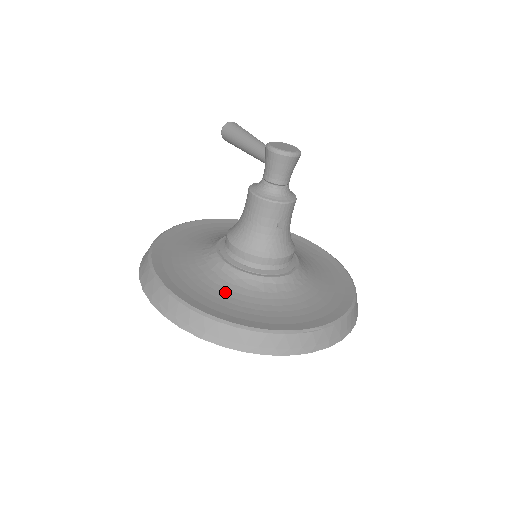
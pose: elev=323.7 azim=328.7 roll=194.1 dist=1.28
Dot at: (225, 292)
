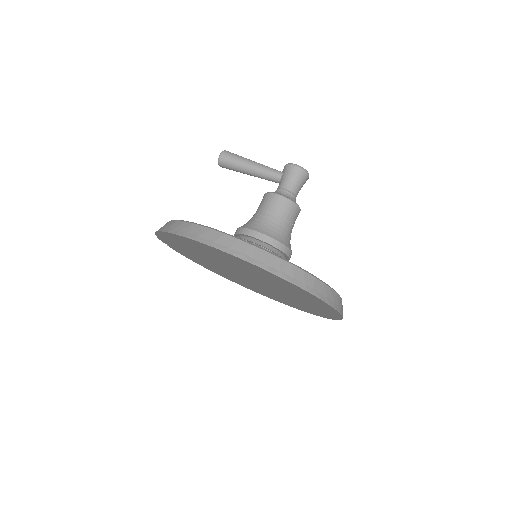
Dot at: occluded
